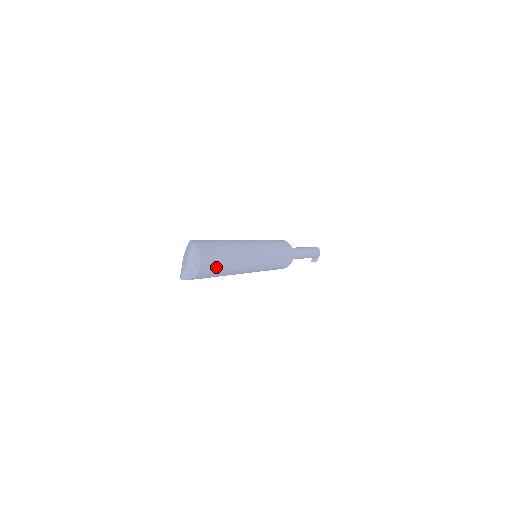
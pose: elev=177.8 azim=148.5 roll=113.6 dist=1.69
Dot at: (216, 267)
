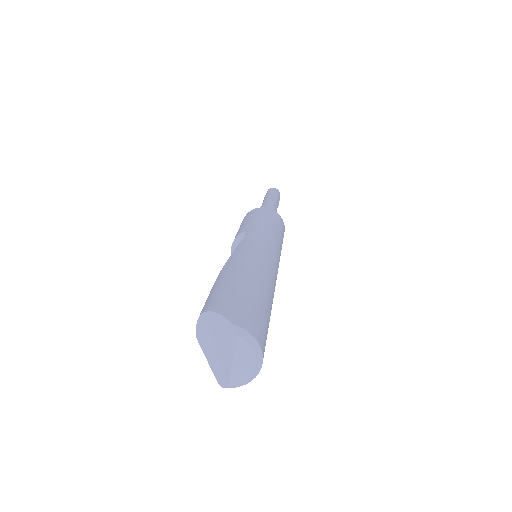
Dot at: occluded
